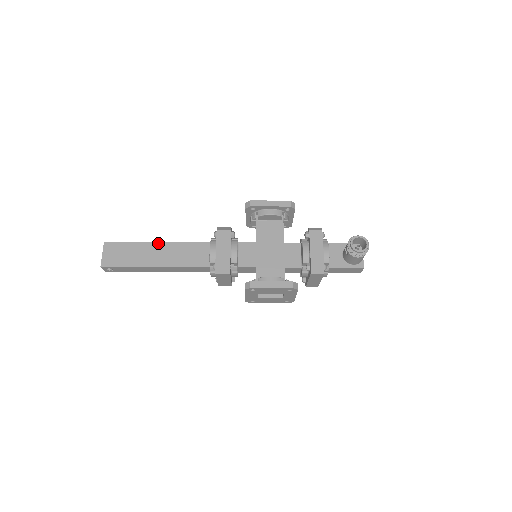
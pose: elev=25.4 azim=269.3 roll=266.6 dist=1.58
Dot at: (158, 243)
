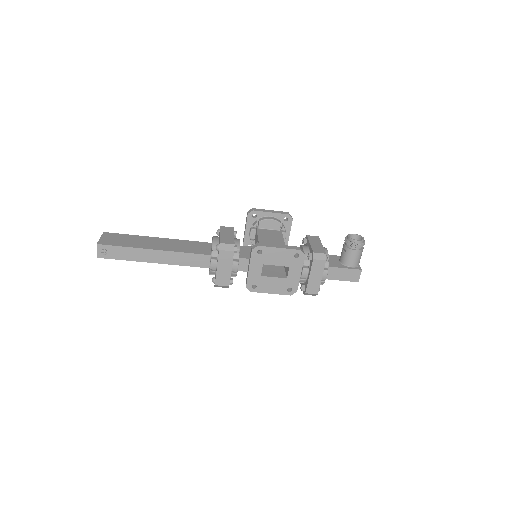
Dot at: (159, 238)
